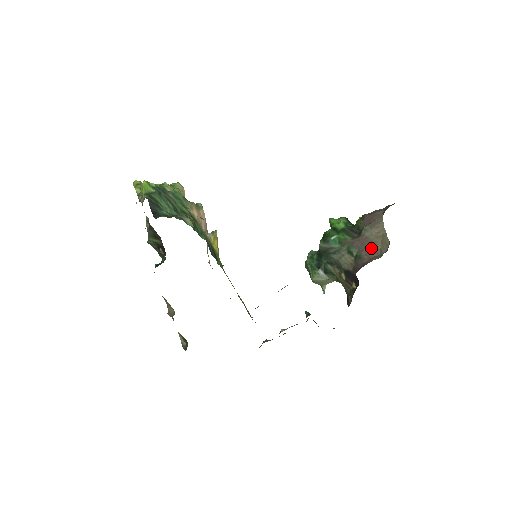
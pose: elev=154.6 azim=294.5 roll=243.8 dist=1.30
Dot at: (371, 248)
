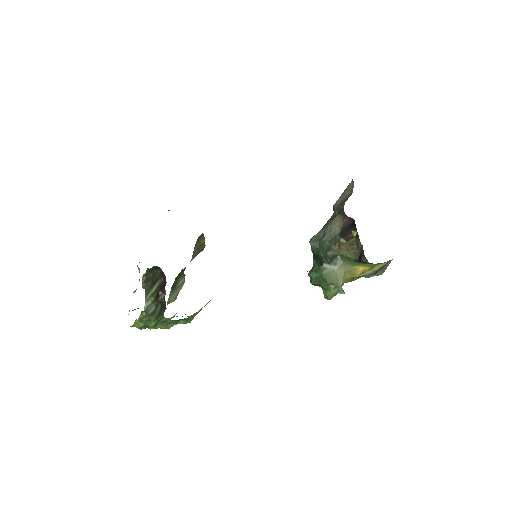
Dot at: (345, 200)
